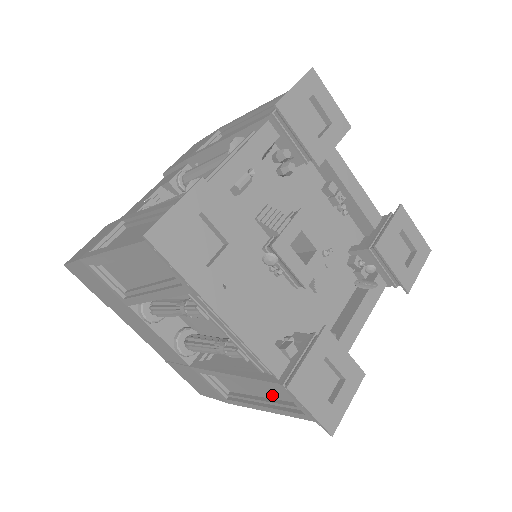
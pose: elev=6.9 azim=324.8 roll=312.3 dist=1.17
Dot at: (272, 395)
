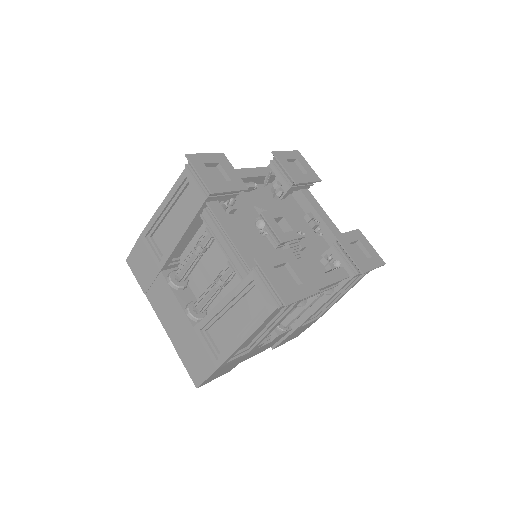
Dot at: (250, 315)
